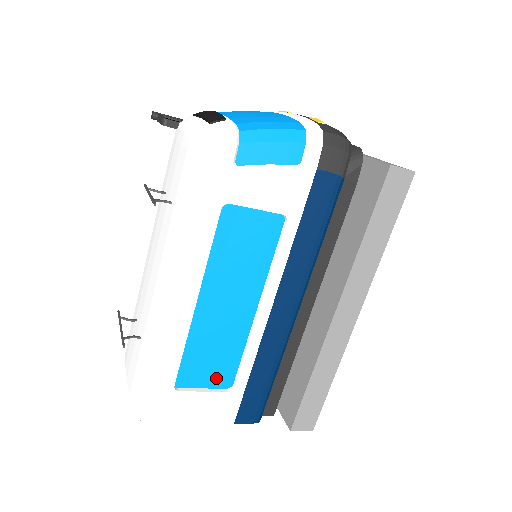
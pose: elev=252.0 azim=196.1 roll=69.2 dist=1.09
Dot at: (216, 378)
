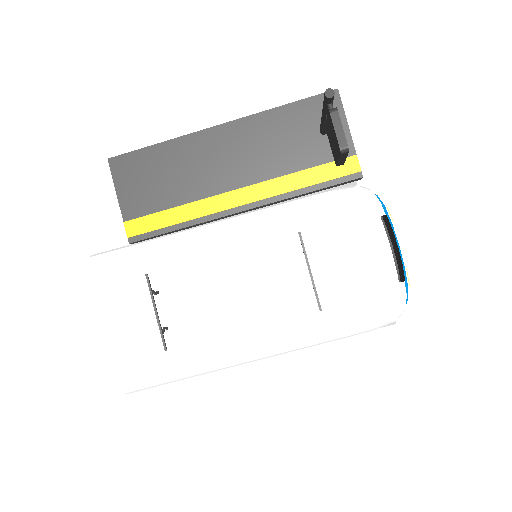
Dot at: occluded
